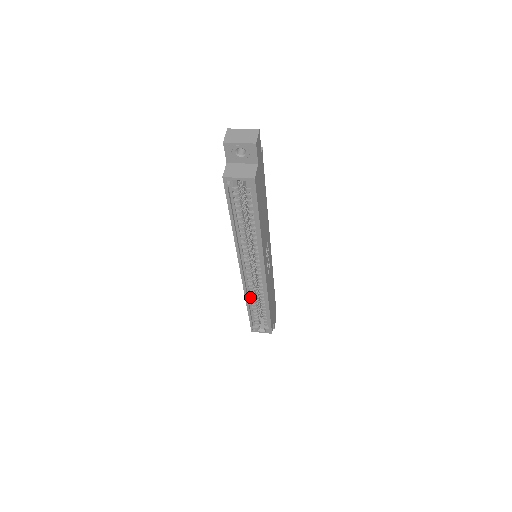
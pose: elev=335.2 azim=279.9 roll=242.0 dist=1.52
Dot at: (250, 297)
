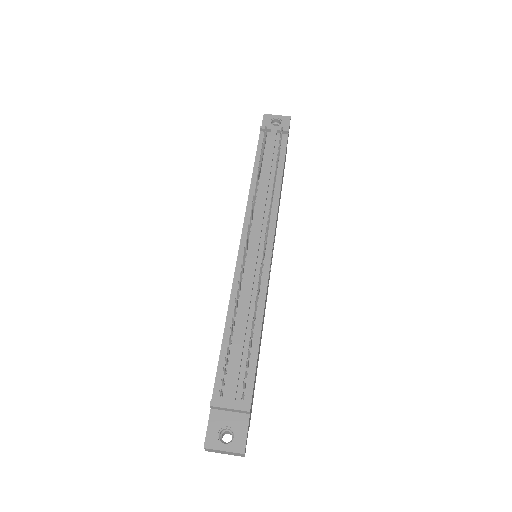
Dot at: occluded
